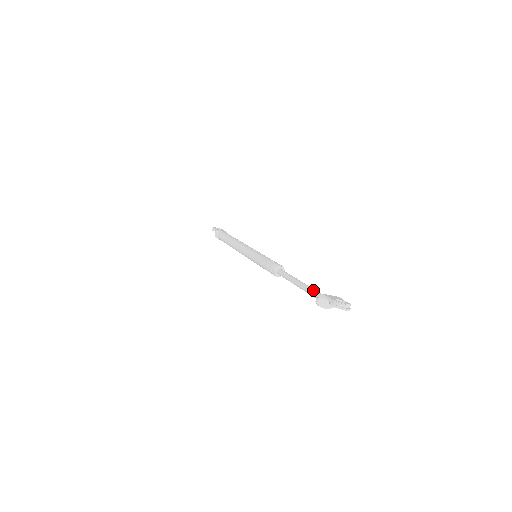
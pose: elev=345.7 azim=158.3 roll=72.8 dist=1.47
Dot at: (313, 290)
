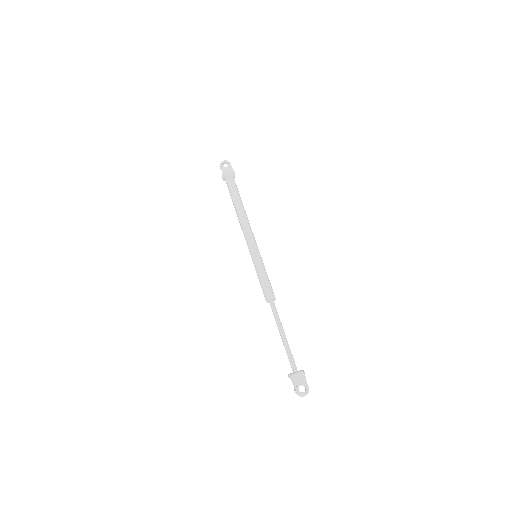
Dot at: (289, 356)
